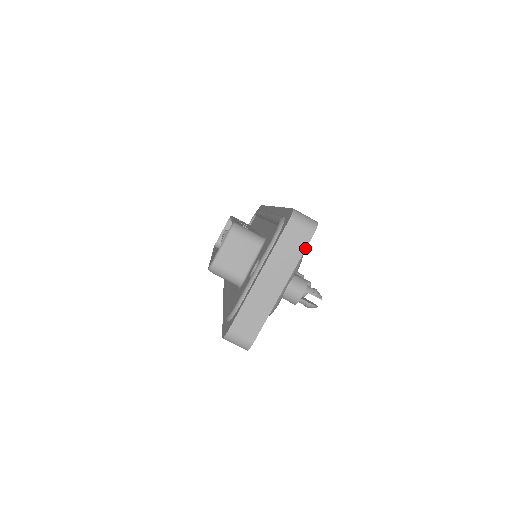
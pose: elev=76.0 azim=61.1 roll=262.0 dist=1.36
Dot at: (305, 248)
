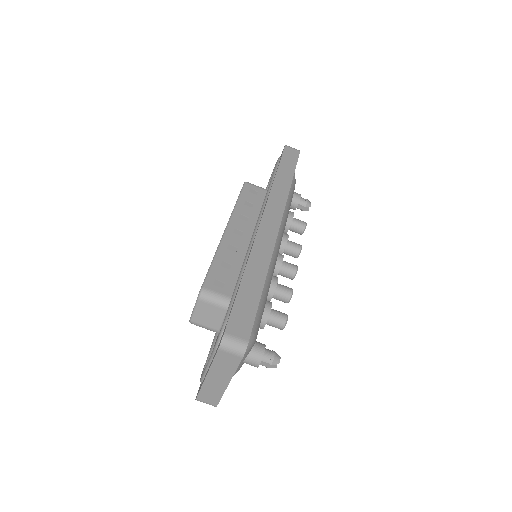
Dot at: (238, 365)
